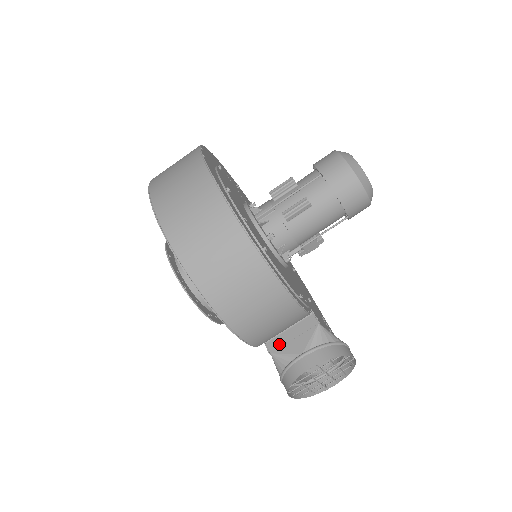
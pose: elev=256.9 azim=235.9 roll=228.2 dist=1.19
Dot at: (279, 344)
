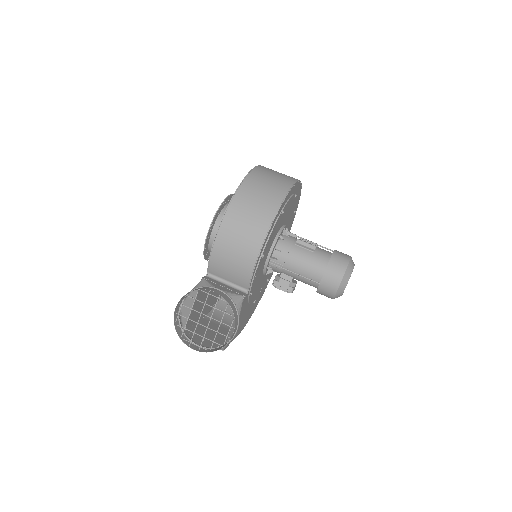
Dot at: (213, 281)
